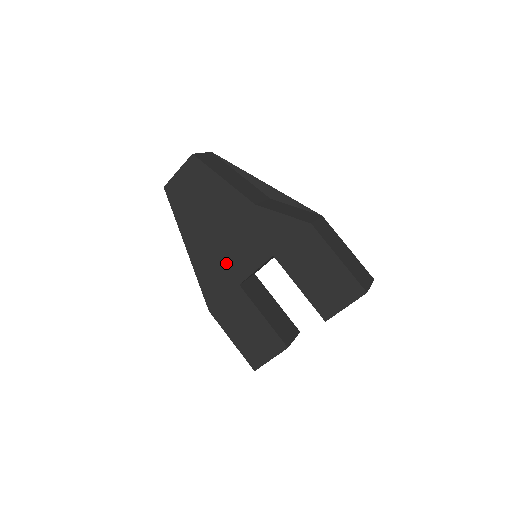
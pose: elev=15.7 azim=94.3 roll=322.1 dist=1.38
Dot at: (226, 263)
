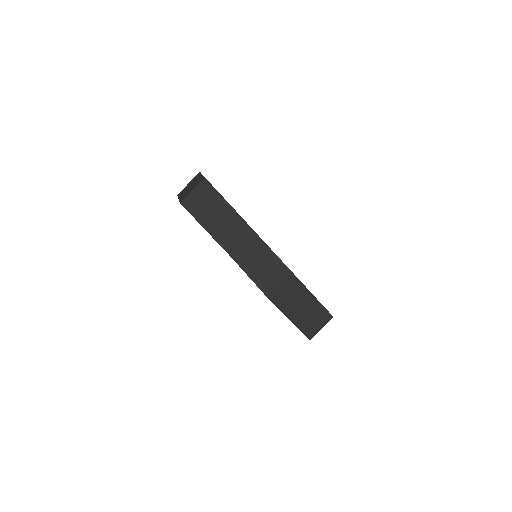
Dot at: occluded
